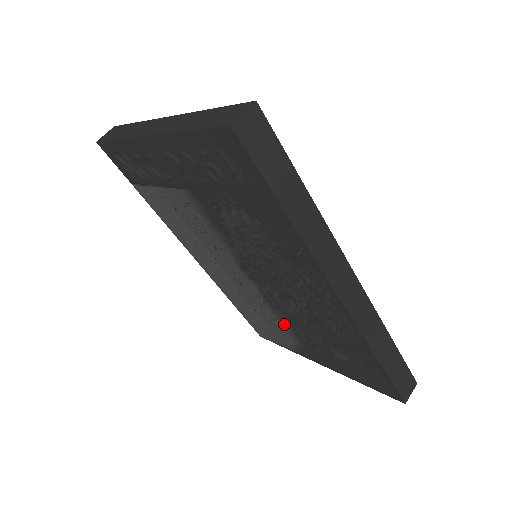
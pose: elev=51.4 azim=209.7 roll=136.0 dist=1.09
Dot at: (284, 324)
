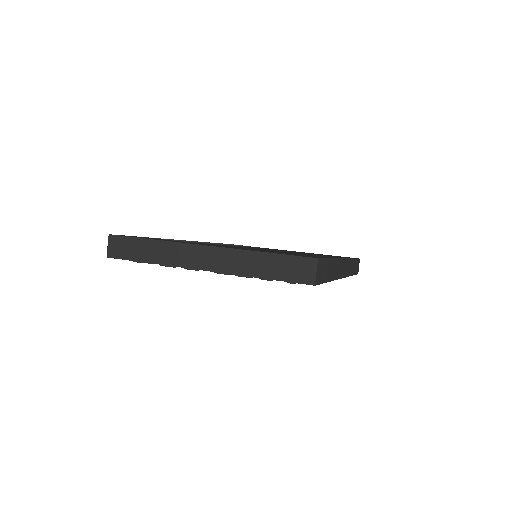
Dot at: occluded
